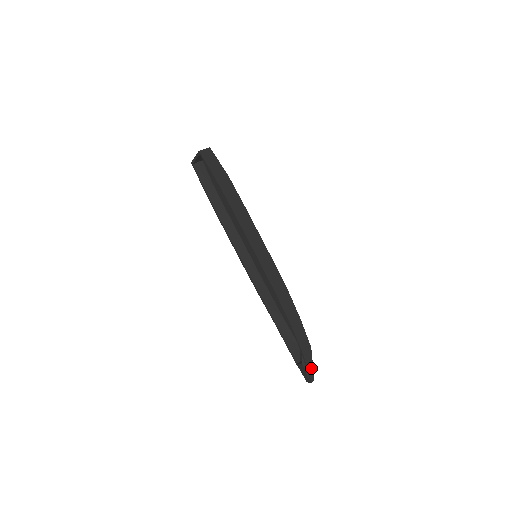
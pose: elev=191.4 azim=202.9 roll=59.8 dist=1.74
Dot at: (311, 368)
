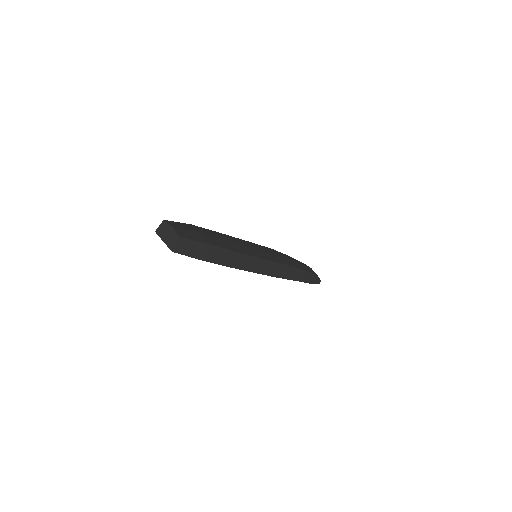
Dot at: (318, 281)
